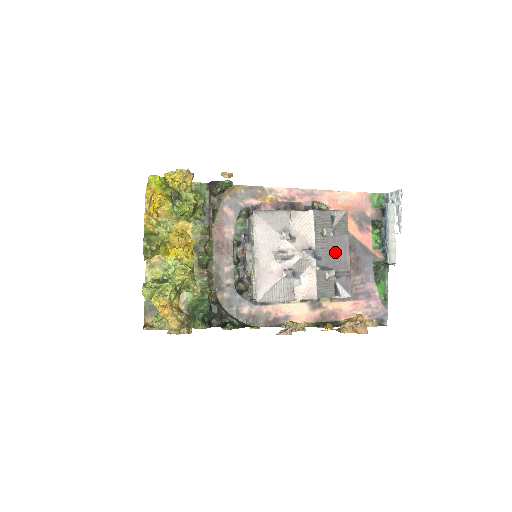
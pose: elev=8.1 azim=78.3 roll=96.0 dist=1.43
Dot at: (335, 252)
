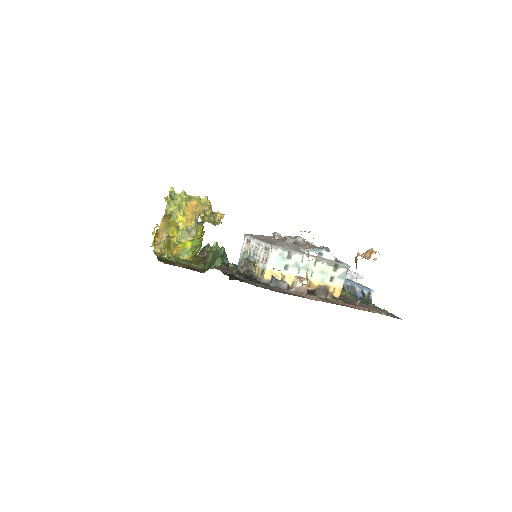
Dot at: occluded
